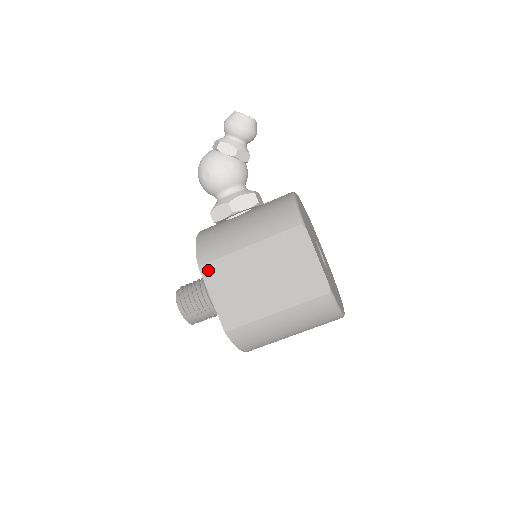
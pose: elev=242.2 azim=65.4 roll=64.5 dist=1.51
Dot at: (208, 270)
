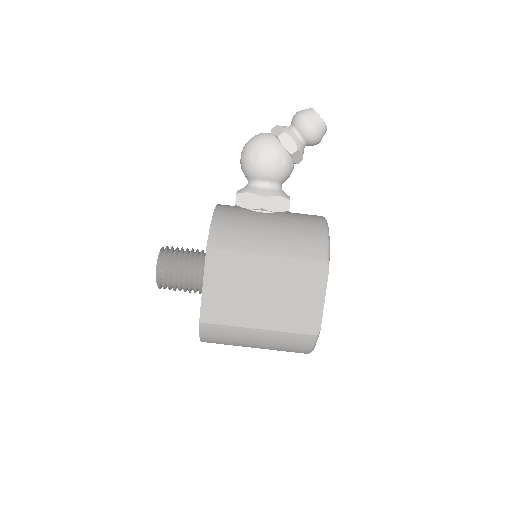
Dot at: (215, 256)
